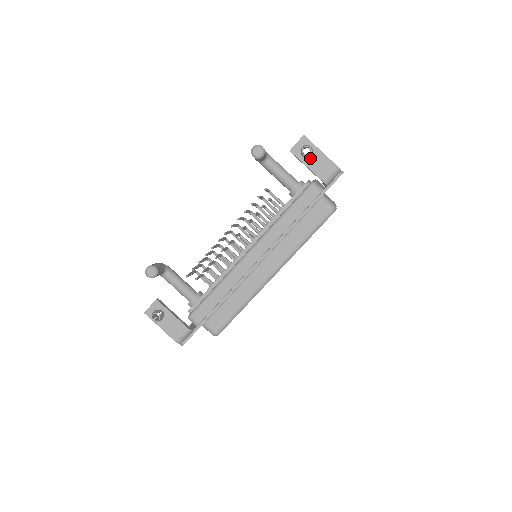
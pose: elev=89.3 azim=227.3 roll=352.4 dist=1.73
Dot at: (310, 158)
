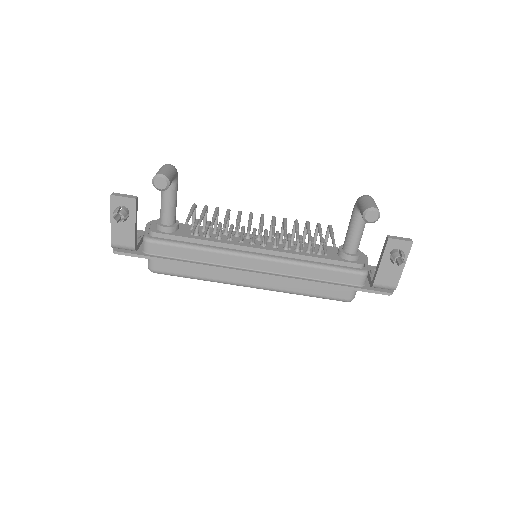
Dot at: occluded
